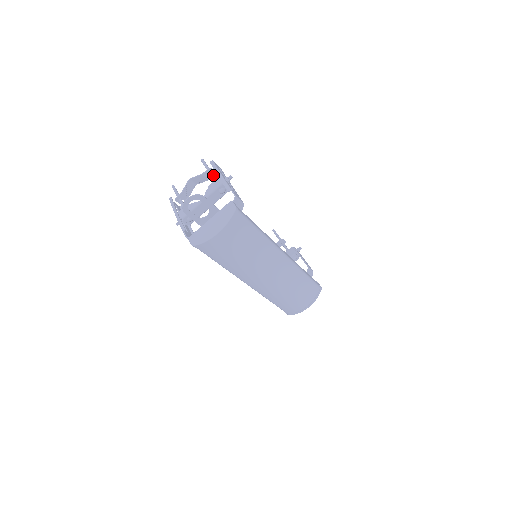
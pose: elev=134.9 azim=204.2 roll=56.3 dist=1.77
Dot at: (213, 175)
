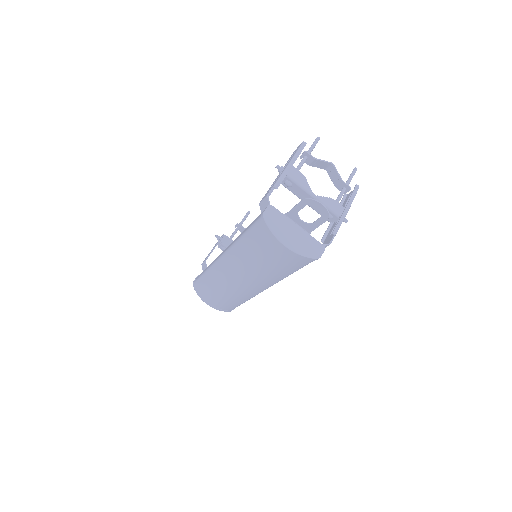
Dot at: occluded
